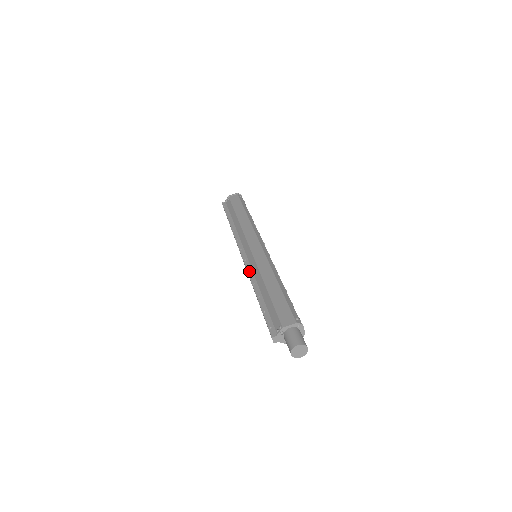
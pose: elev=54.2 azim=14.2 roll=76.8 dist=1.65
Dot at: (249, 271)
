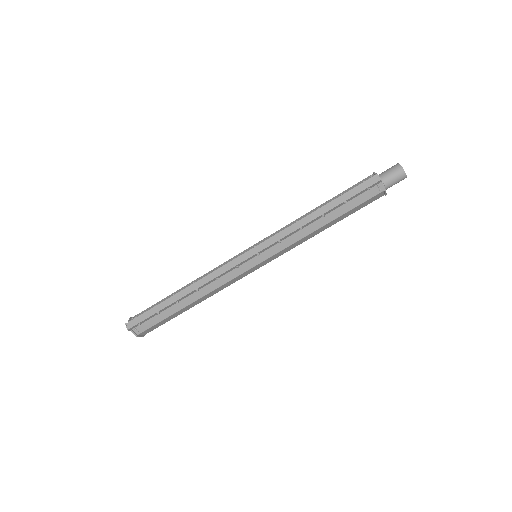
Dot at: (276, 234)
